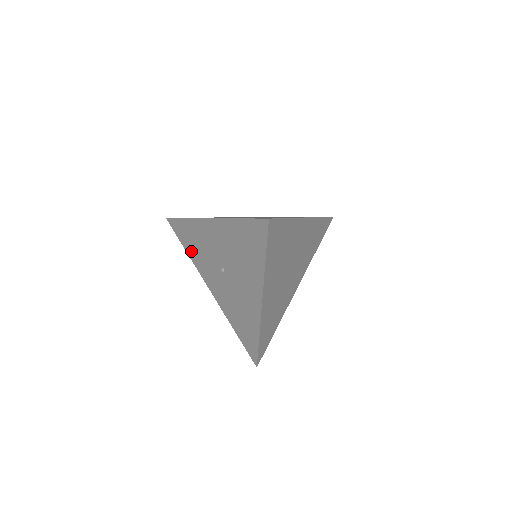
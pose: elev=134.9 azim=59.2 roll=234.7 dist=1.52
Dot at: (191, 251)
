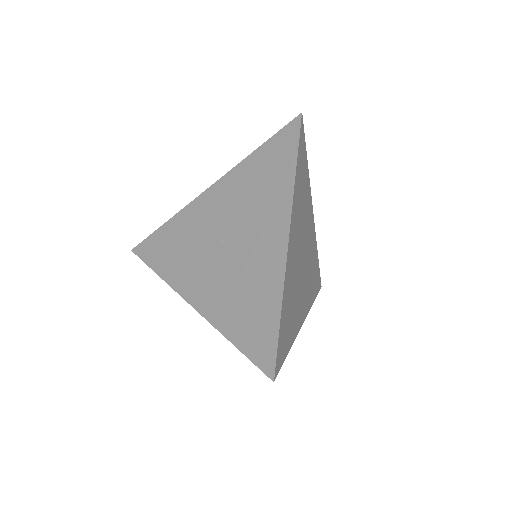
Dot at: (166, 264)
